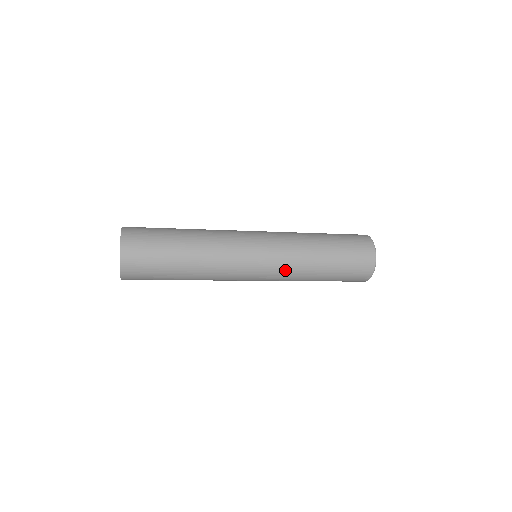
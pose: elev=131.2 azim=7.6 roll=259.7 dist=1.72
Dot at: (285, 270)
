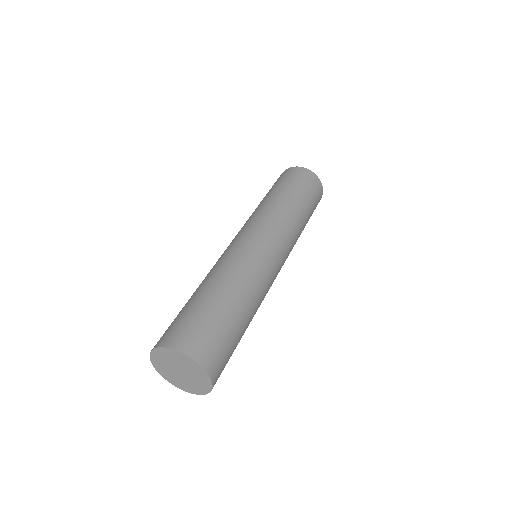
Dot at: (291, 239)
